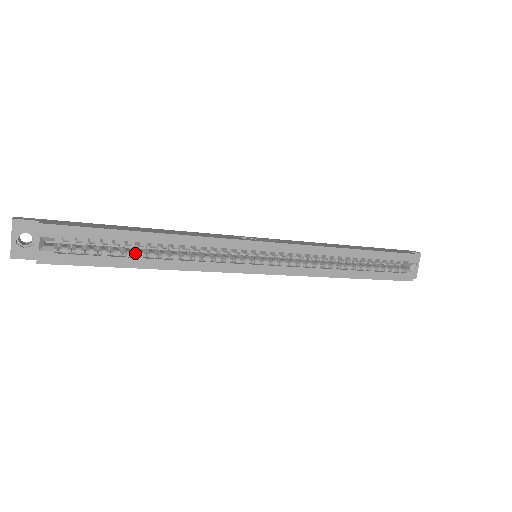
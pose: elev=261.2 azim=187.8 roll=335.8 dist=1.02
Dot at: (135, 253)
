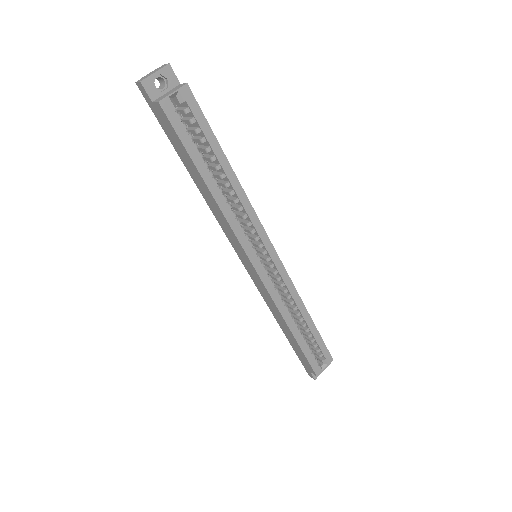
Dot at: occluded
